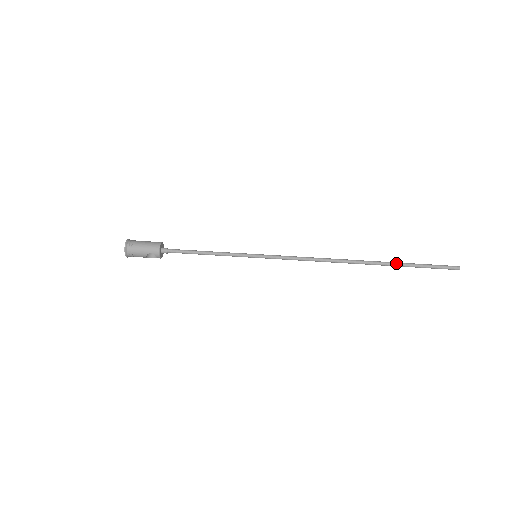
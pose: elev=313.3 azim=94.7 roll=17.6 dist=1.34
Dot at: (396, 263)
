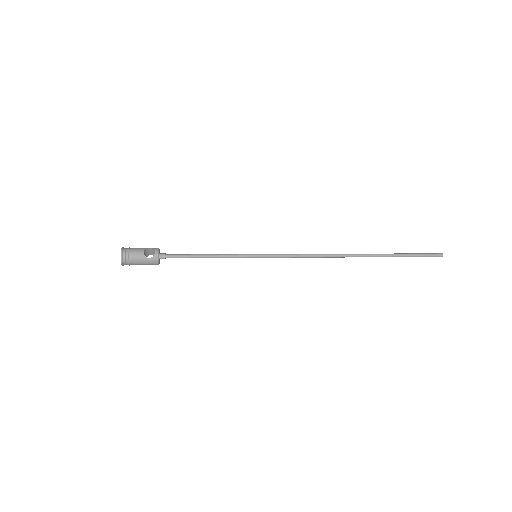
Dot at: (386, 254)
